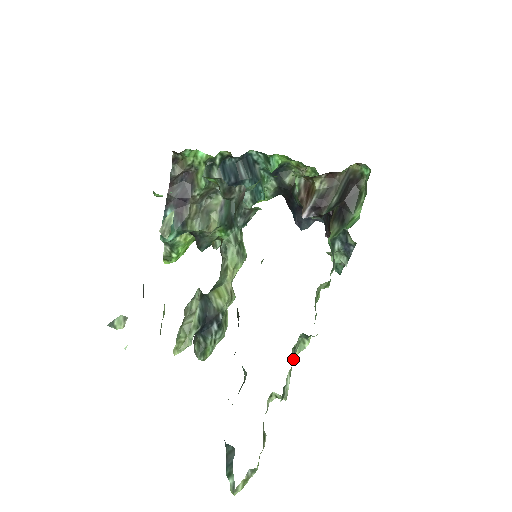
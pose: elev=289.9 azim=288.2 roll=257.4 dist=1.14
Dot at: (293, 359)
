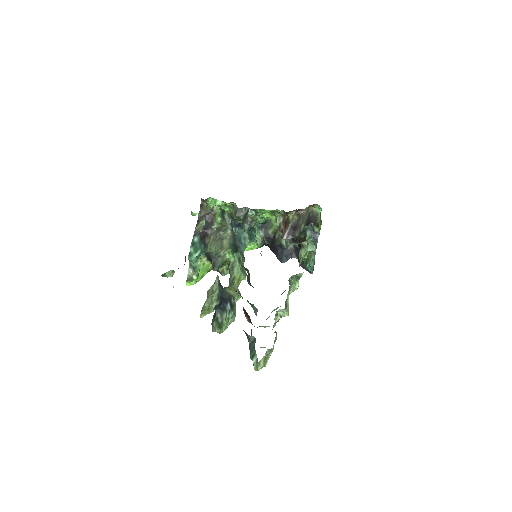
Dot at: occluded
